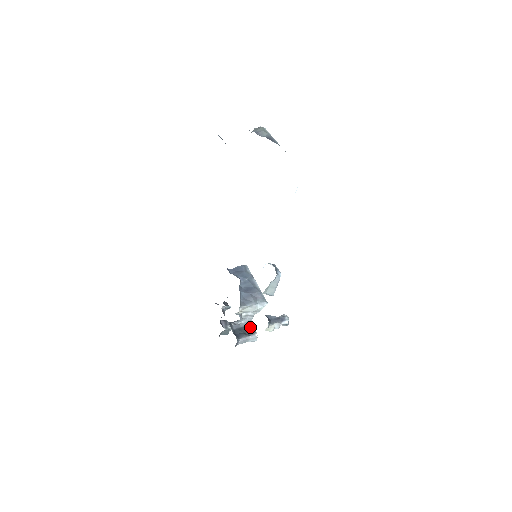
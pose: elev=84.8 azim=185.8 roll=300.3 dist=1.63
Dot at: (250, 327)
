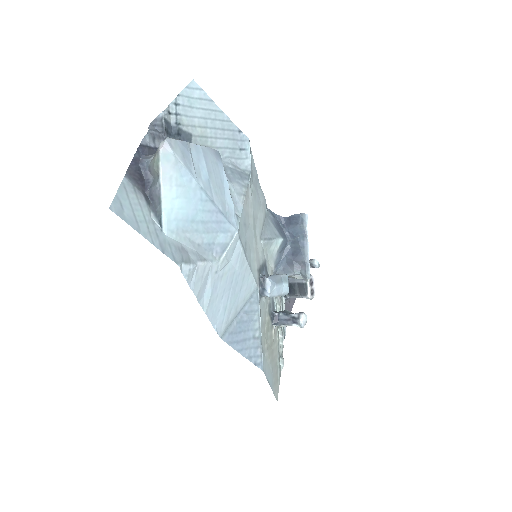
Dot at: (303, 286)
